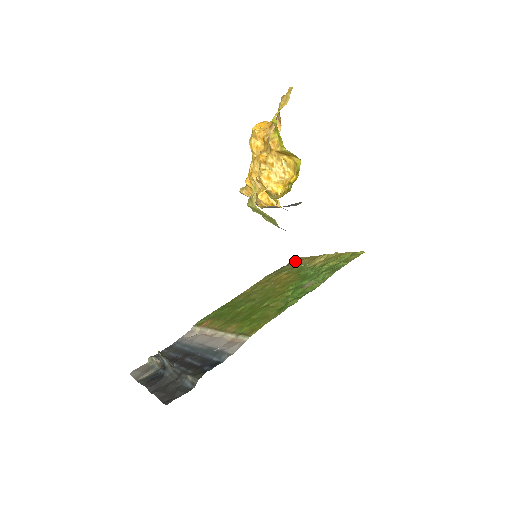
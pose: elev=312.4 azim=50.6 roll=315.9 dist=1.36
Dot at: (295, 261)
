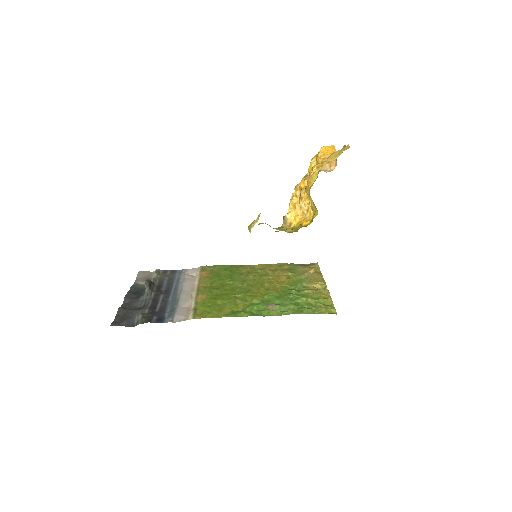
Dot at: (309, 268)
